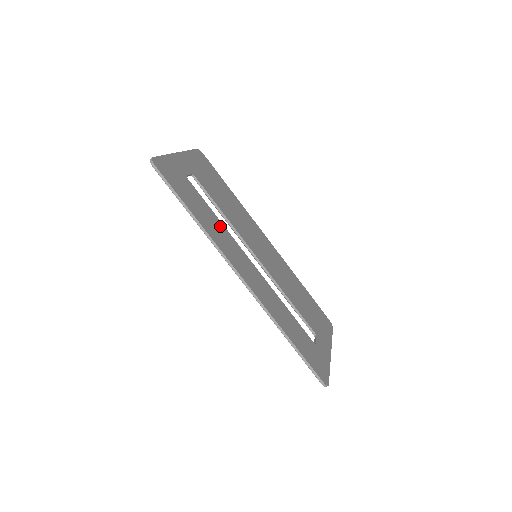
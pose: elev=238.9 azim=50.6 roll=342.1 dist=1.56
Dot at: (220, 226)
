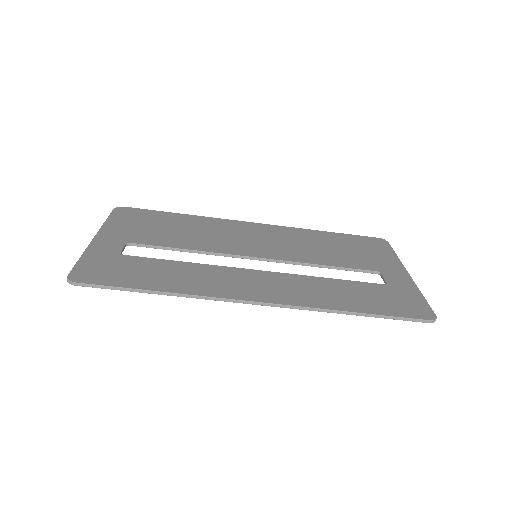
Dot at: (194, 269)
